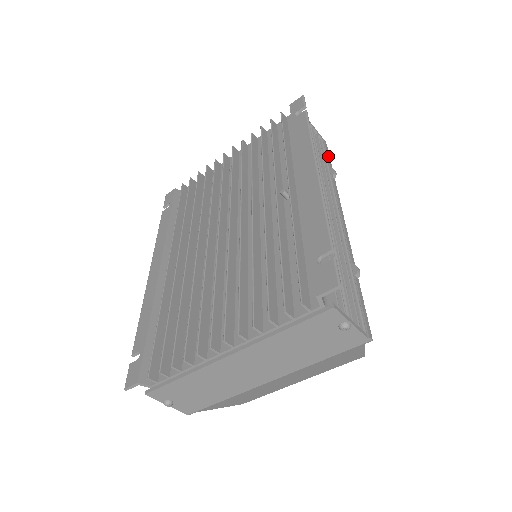
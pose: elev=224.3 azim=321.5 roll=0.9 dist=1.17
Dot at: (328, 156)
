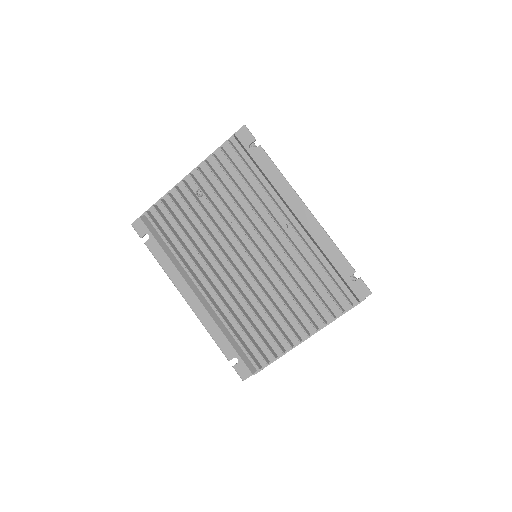
Dot at: occluded
